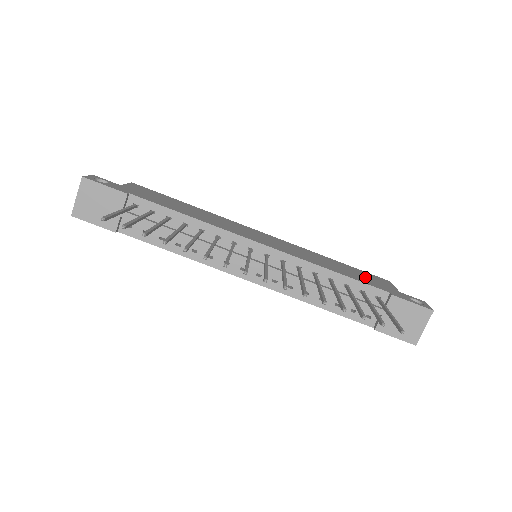
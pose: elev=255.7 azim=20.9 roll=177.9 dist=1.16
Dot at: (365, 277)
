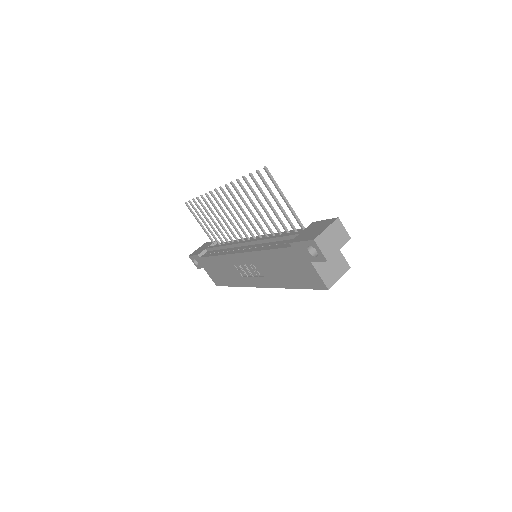
Dot at: occluded
